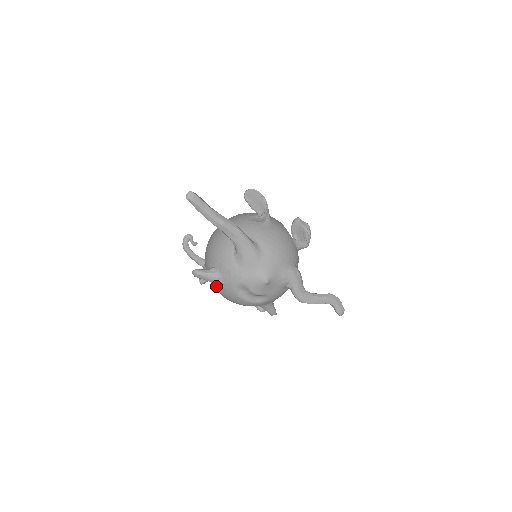
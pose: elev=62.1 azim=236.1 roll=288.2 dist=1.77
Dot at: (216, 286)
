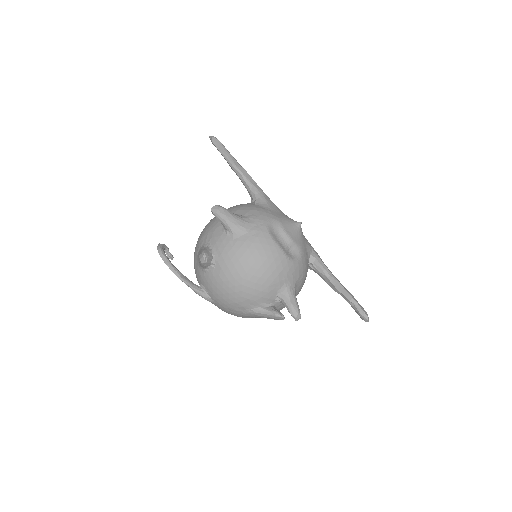
Dot at: (237, 238)
